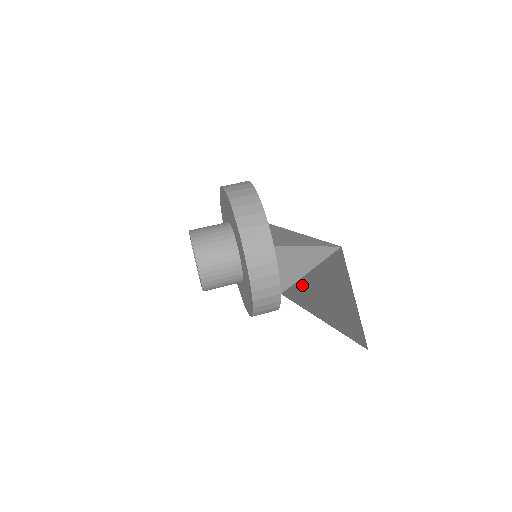
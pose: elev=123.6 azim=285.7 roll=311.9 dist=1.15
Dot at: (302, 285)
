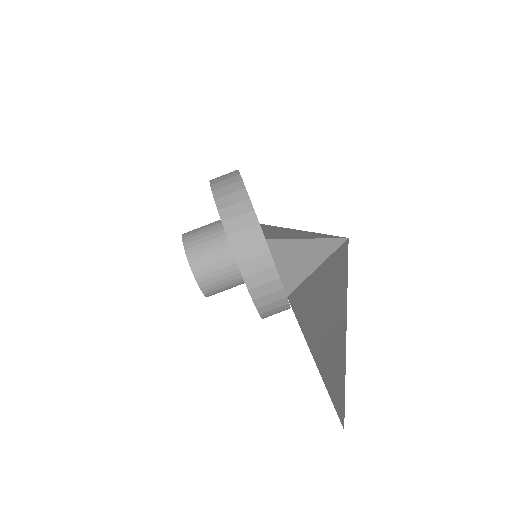
Dot at: (305, 290)
